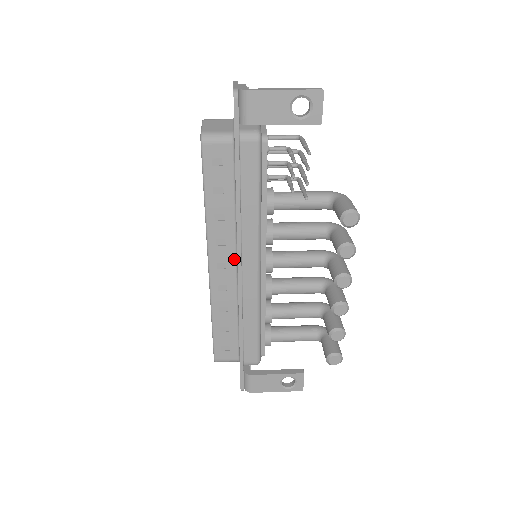
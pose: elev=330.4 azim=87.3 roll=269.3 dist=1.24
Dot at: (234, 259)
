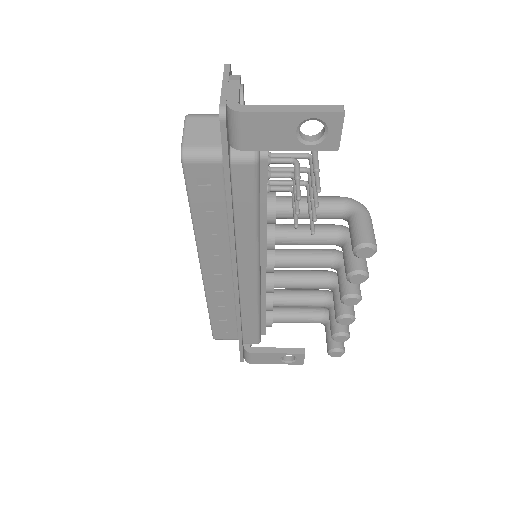
Dot at: (230, 267)
